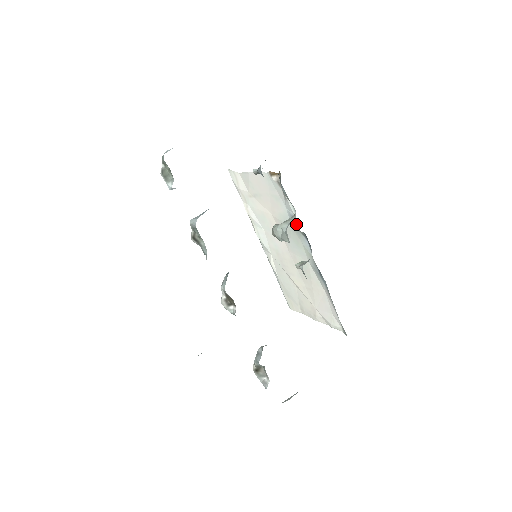
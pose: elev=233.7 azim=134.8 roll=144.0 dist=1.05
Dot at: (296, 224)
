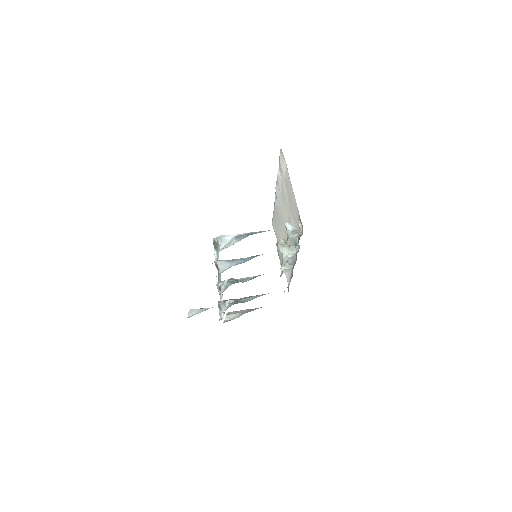
Dot at: occluded
